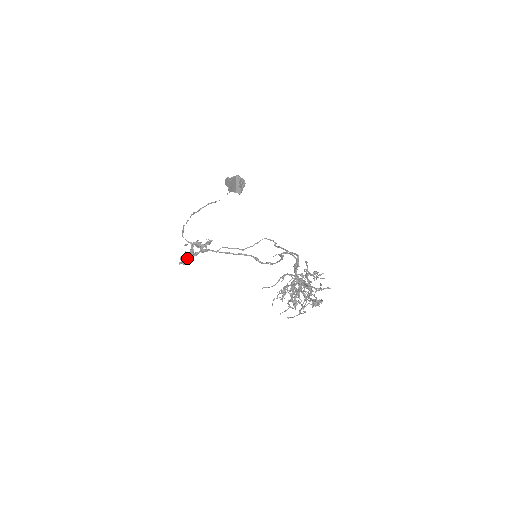
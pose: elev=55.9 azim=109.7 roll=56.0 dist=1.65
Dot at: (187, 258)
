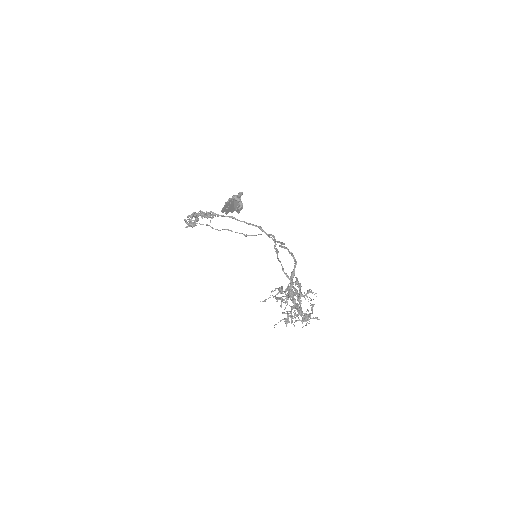
Dot at: (193, 225)
